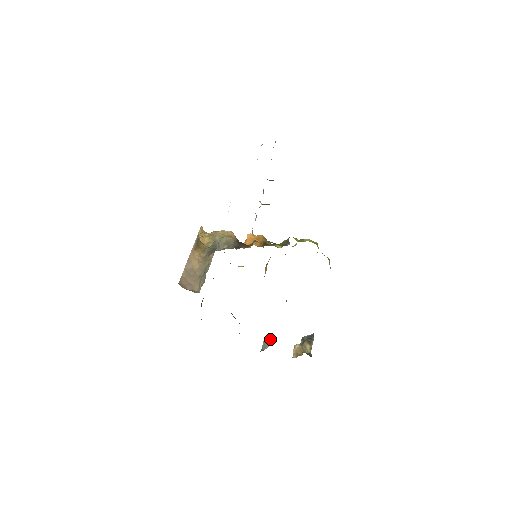
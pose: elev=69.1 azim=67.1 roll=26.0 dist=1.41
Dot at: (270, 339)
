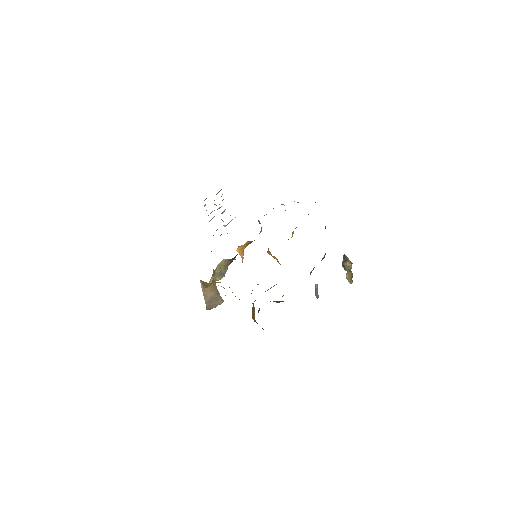
Dot at: (315, 287)
